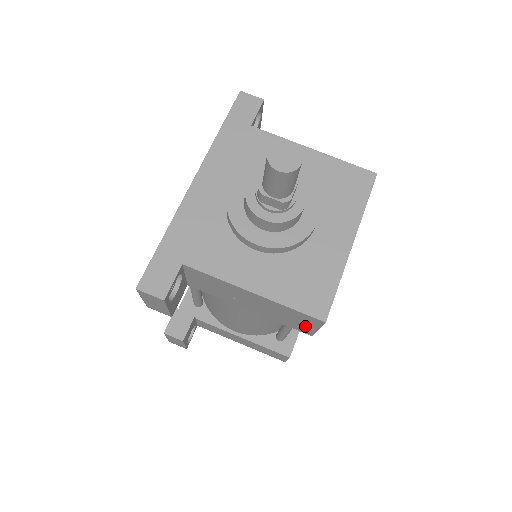
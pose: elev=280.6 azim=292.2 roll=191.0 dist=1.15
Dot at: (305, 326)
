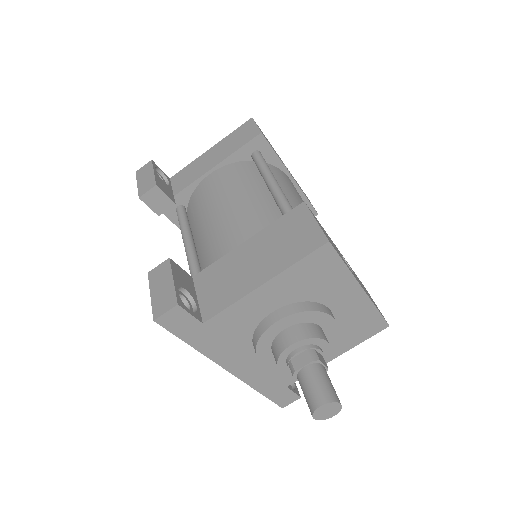
Dot at: occluded
